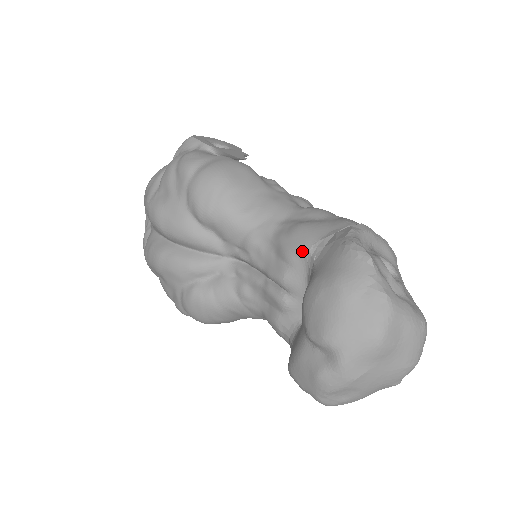
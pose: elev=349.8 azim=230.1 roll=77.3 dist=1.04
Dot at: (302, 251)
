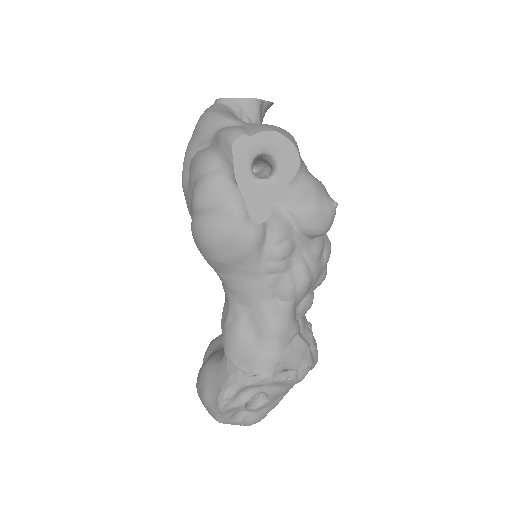
Dot at: (223, 346)
